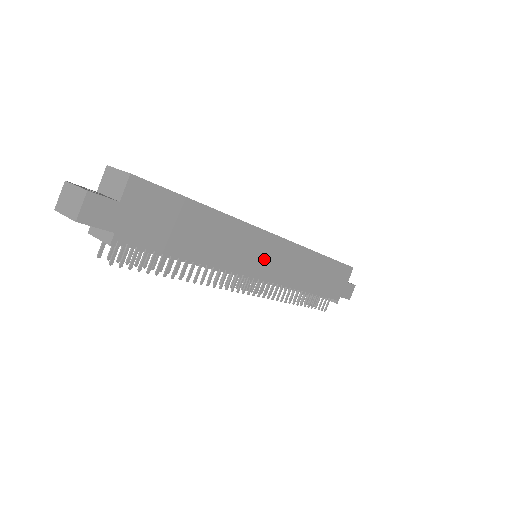
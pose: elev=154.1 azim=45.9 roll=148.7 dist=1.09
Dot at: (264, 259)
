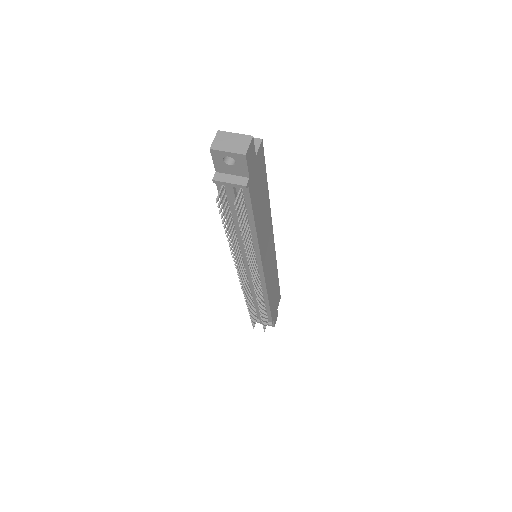
Dot at: (268, 256)
